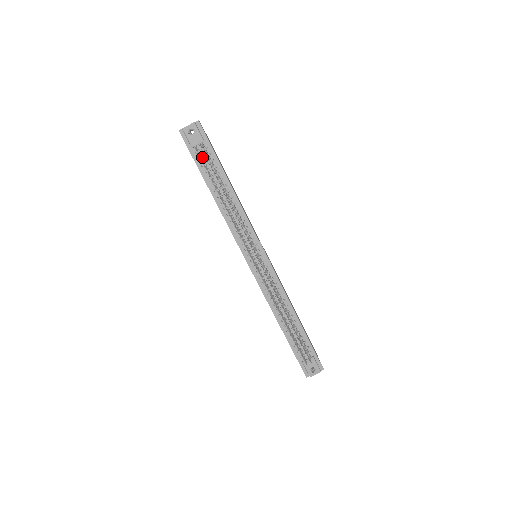
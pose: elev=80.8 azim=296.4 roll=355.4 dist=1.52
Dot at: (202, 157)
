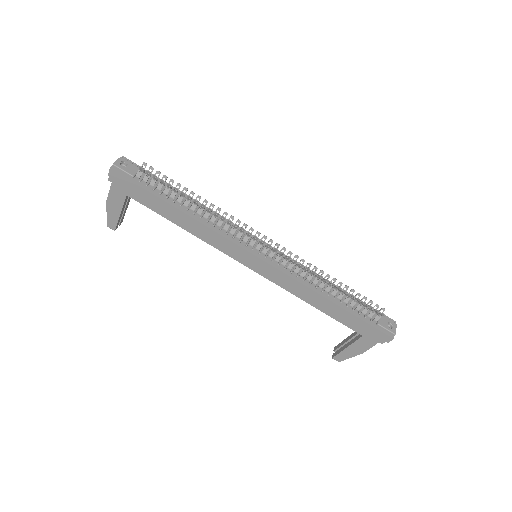
Dot at: (148, 182)
